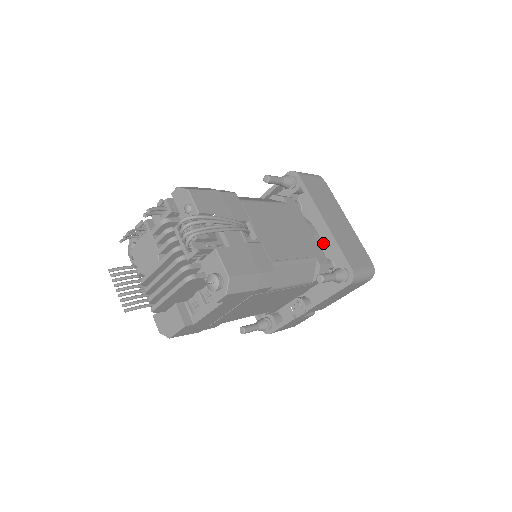
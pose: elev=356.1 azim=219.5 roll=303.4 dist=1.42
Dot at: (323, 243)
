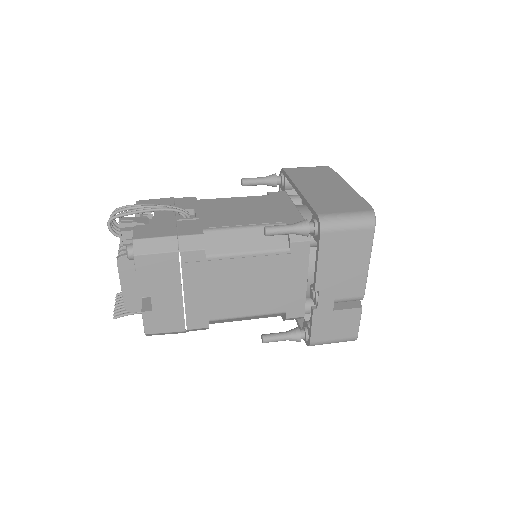
Dot at: occluded
